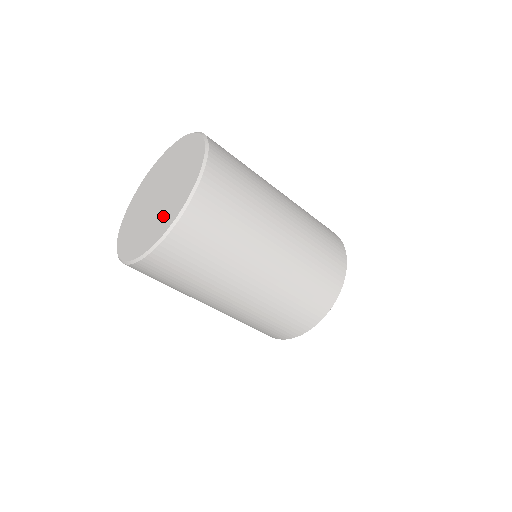
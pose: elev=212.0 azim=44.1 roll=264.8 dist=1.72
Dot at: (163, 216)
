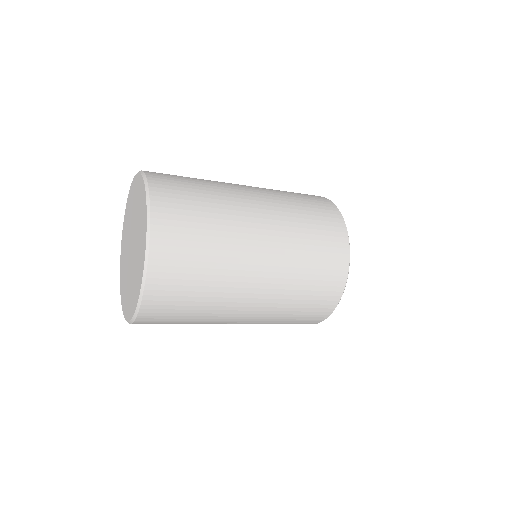
Dot at: (132, 290)
